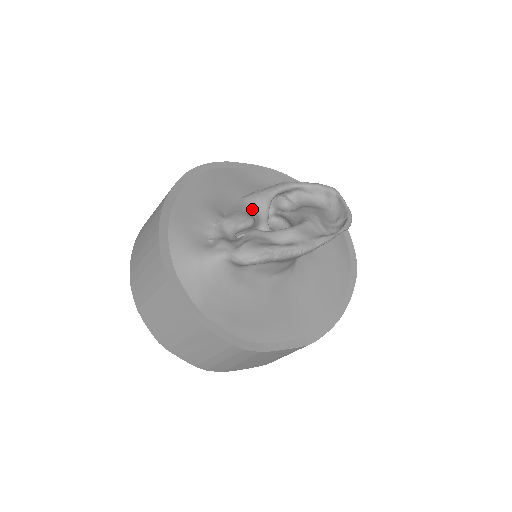
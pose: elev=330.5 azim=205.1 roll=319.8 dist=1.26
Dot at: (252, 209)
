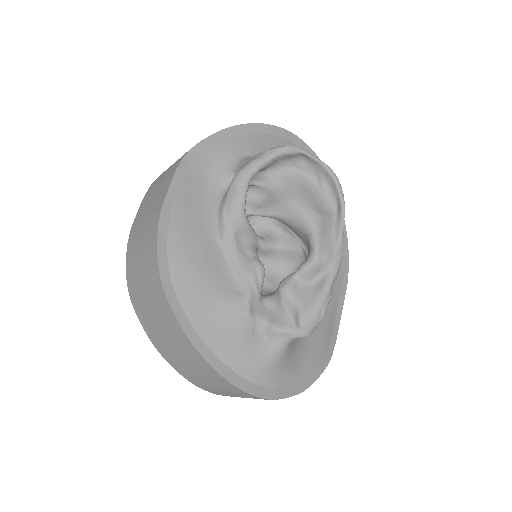
Dot at: (241, 245)
